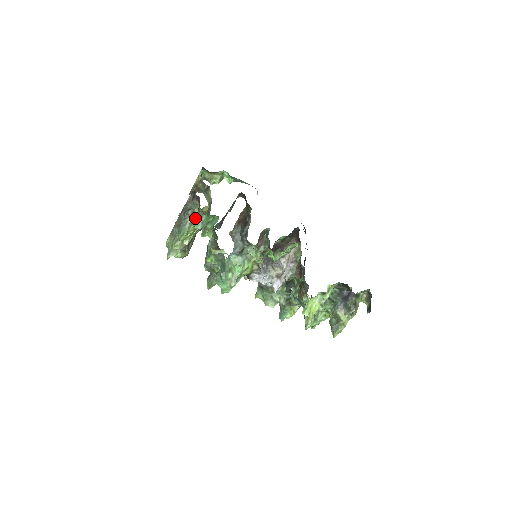
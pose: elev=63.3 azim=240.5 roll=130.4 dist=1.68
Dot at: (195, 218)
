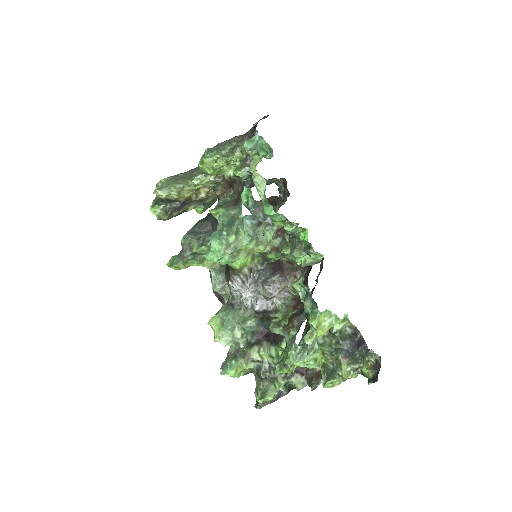
Dot at: (233, 155)
